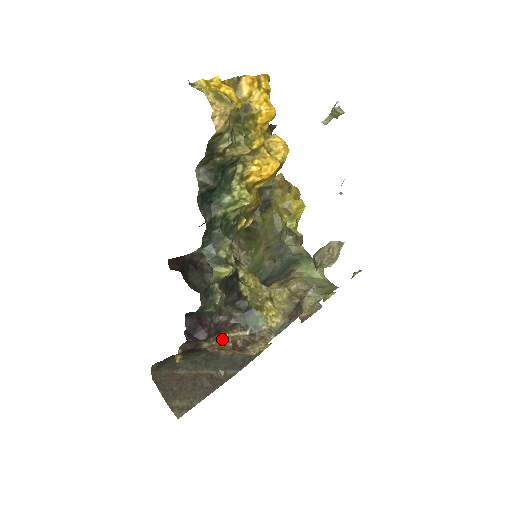
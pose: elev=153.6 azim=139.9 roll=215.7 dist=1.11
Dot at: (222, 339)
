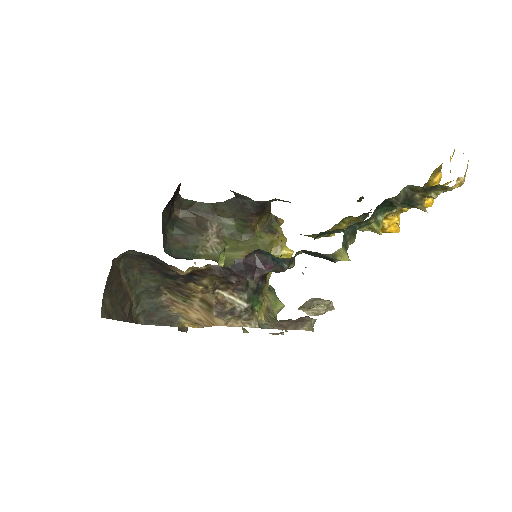
Dot at: (214, 290)
